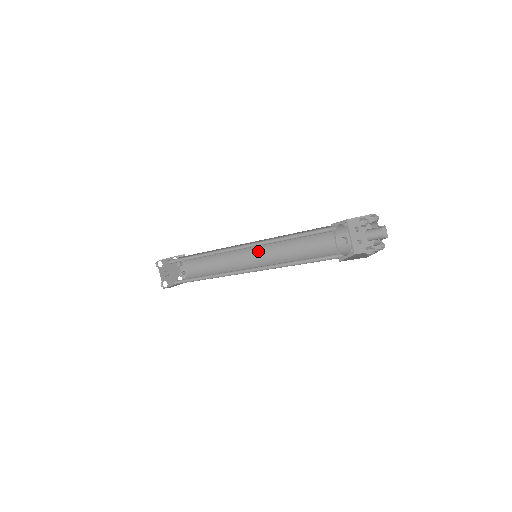
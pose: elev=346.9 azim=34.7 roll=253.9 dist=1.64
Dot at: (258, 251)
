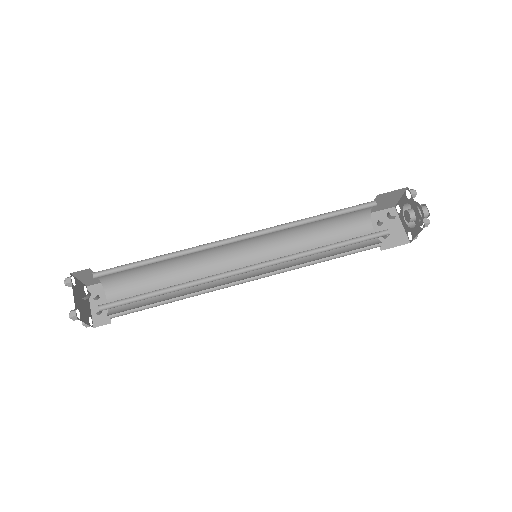
Dot at: (247, 260)
